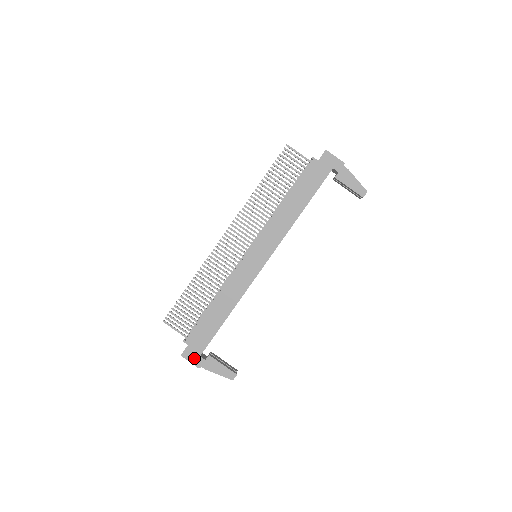
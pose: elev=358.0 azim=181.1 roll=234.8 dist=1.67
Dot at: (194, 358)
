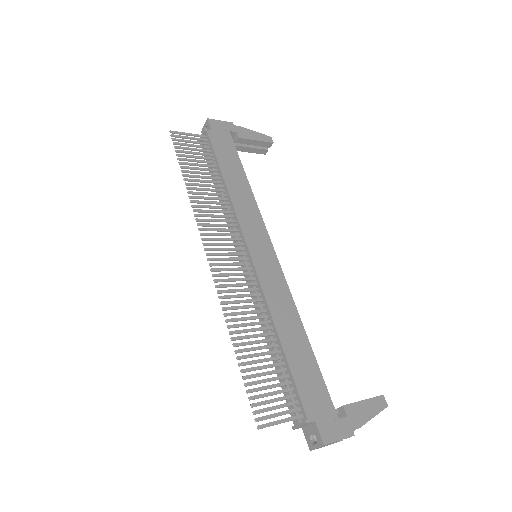
Dot at: (337, 429)
